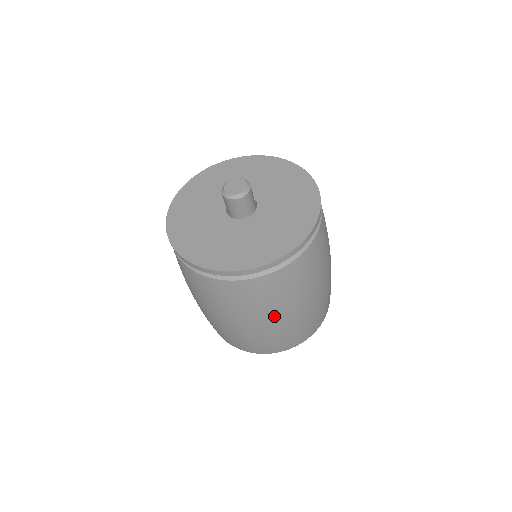
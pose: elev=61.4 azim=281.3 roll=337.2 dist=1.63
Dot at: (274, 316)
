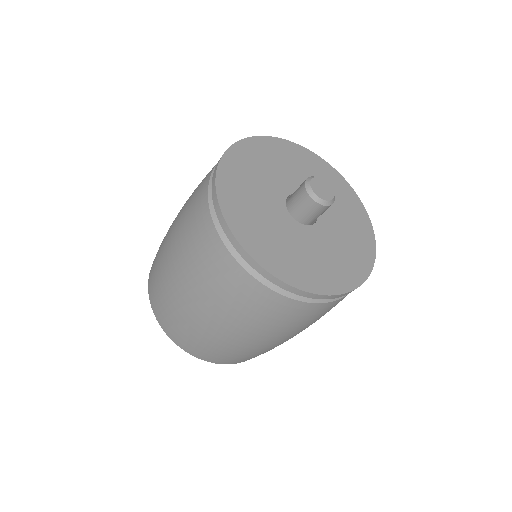
Dot at: (265, 338)
